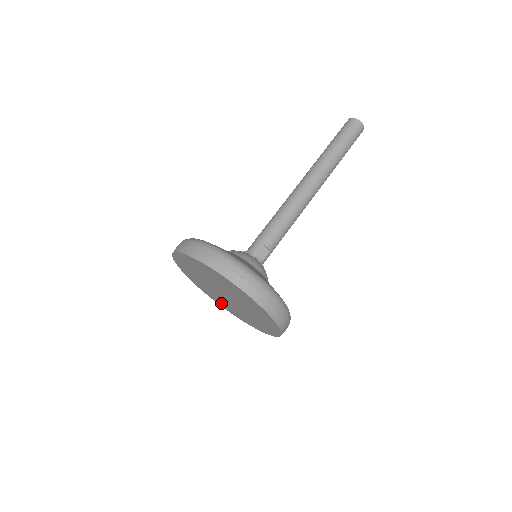
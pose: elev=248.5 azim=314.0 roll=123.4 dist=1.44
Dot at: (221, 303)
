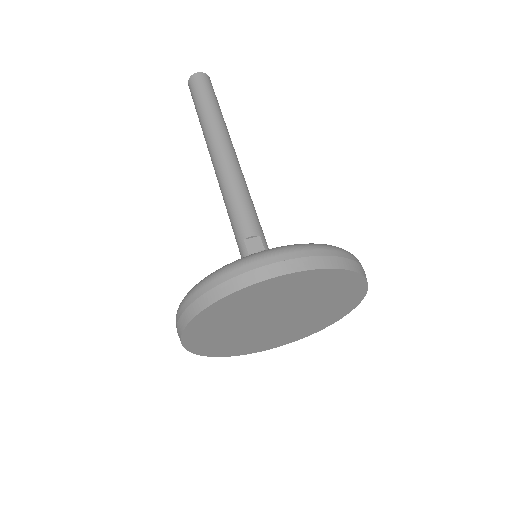
Dot at: (291, 337)
